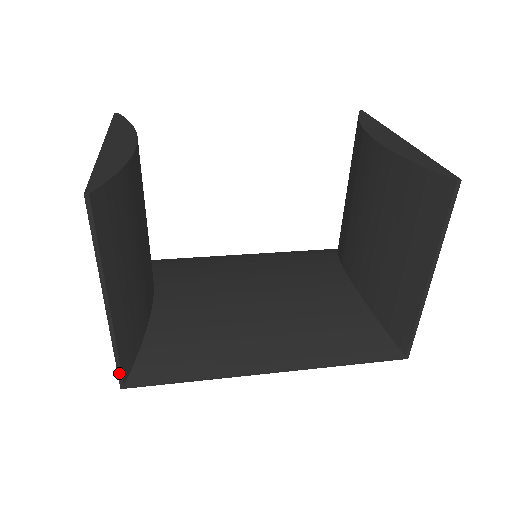
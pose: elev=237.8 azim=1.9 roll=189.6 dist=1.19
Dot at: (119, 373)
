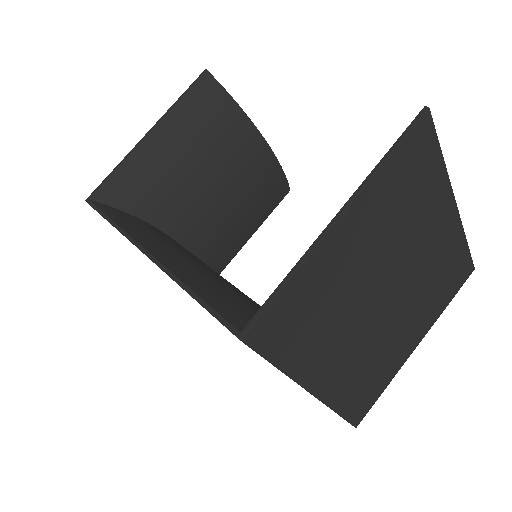
Dot at: (99, 186)
